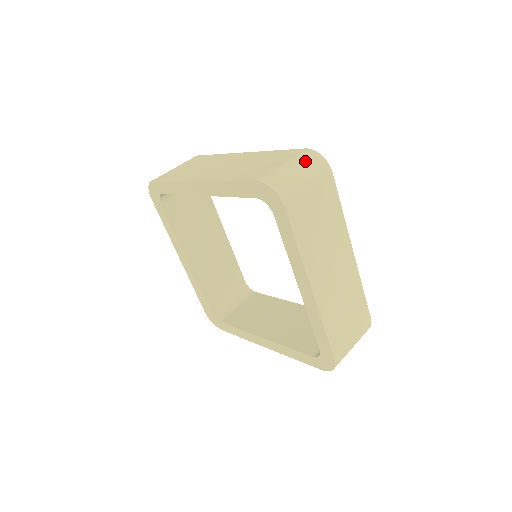
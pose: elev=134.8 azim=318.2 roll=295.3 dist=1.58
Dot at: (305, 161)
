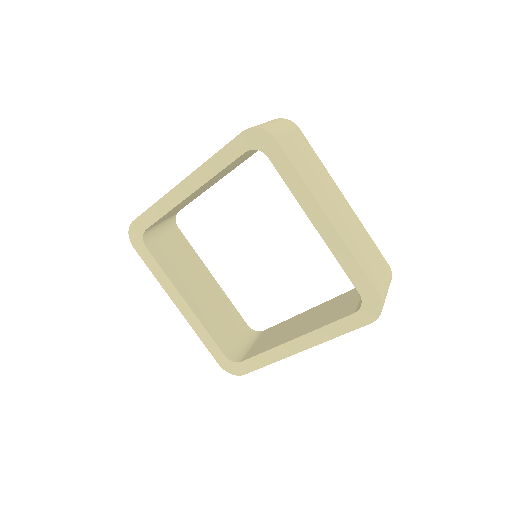
Dot at: (274, 120)
